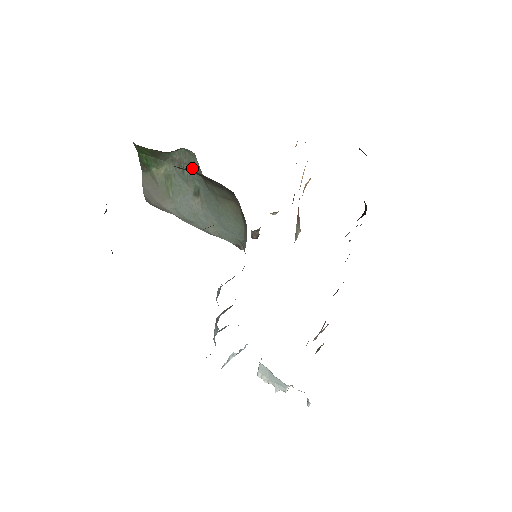
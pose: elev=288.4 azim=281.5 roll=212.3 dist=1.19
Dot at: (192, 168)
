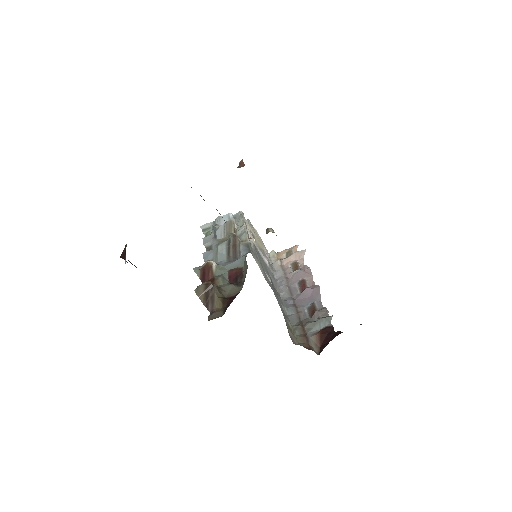
Dot at: occluded
